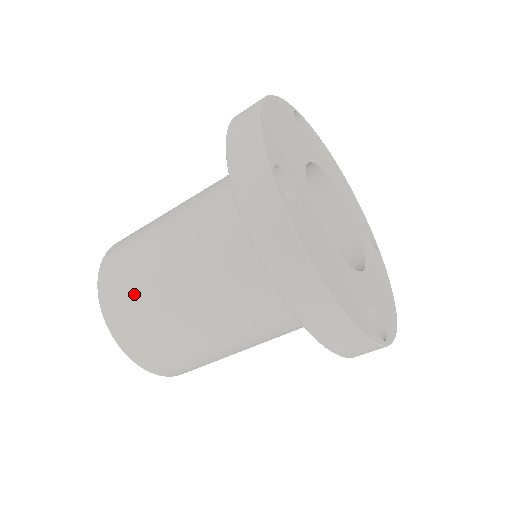
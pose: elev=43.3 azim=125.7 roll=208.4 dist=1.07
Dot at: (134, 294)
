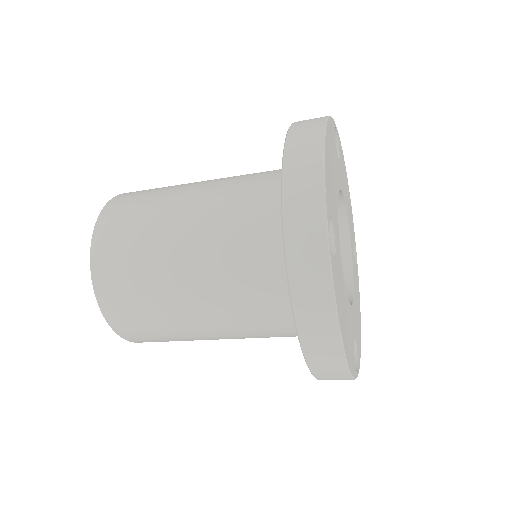
Dot at: (134, 273)
